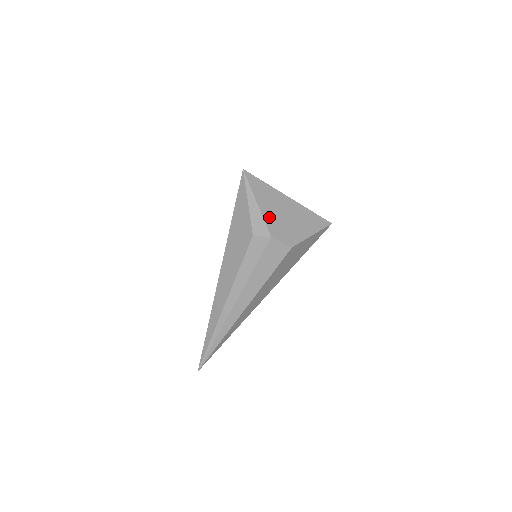
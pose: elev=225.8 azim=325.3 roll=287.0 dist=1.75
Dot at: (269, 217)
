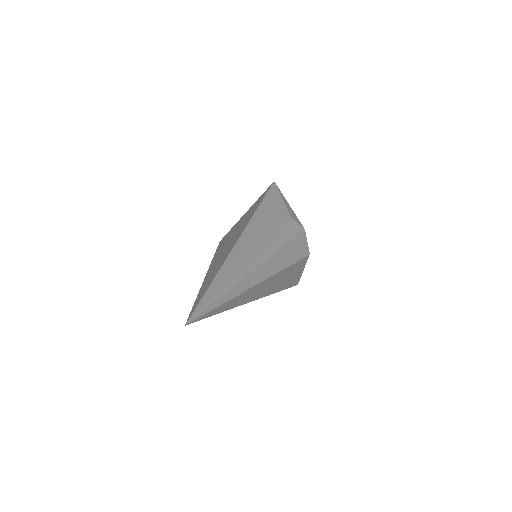
Dot at: occluded
